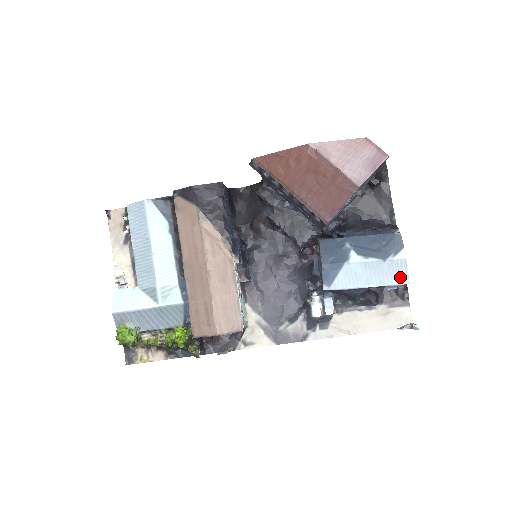
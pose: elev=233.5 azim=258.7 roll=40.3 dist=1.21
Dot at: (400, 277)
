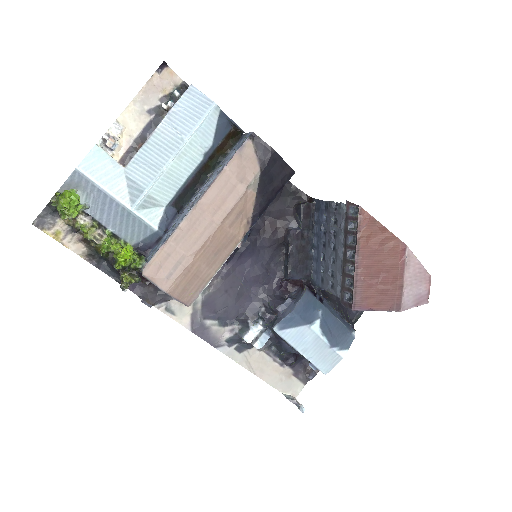
Dot at: (326, 366)
